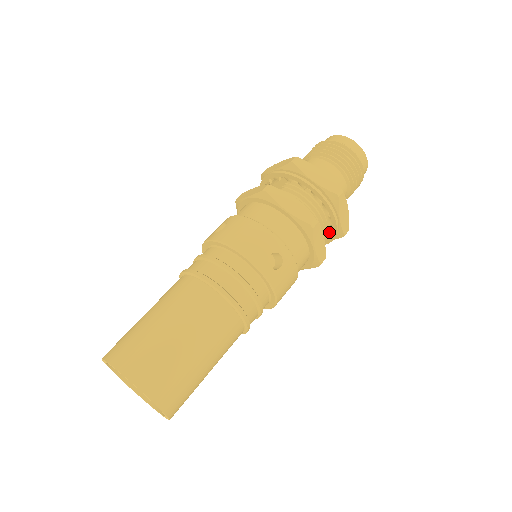
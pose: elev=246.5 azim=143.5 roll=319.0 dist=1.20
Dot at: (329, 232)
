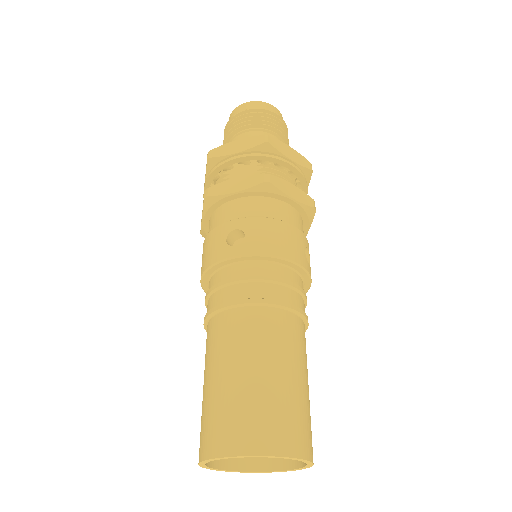
Dot at: occluded
